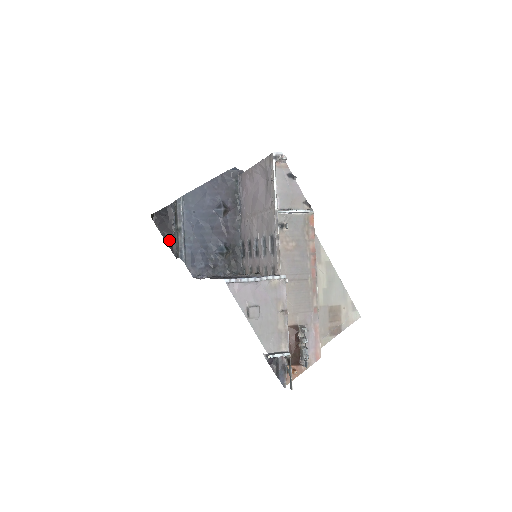
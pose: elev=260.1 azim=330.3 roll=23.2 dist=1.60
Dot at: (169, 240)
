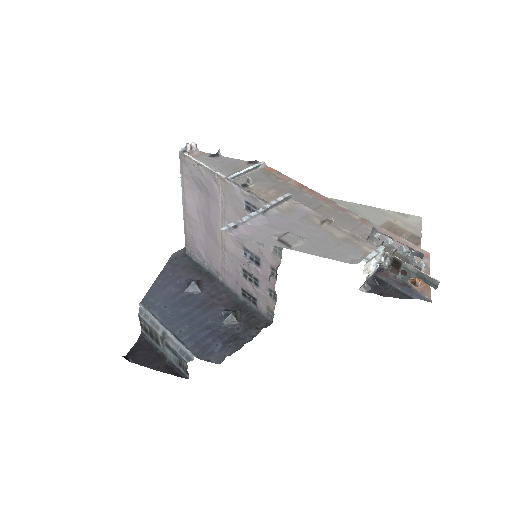
Dot at: (165, 368)
